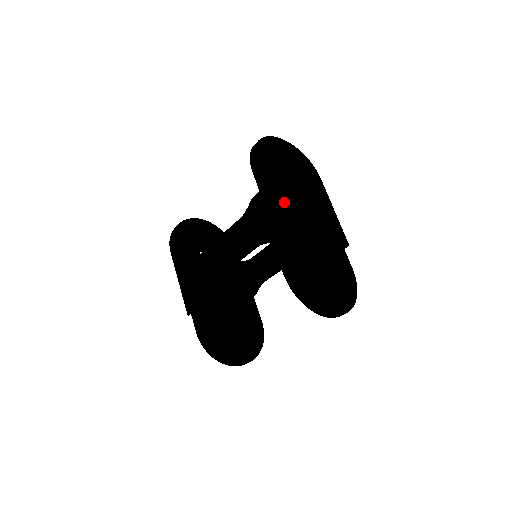
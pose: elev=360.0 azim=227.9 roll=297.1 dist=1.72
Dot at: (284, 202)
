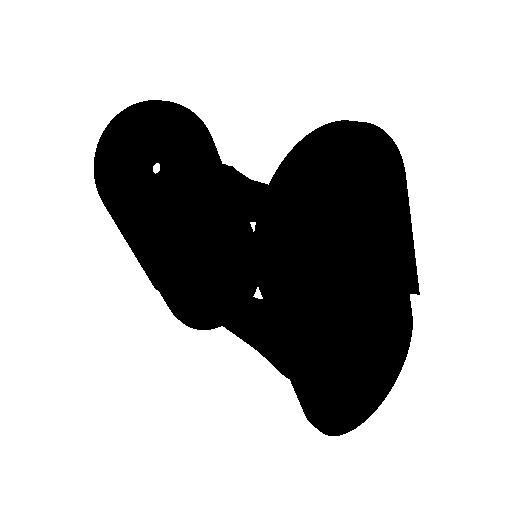
Dot at: (322, 325)
